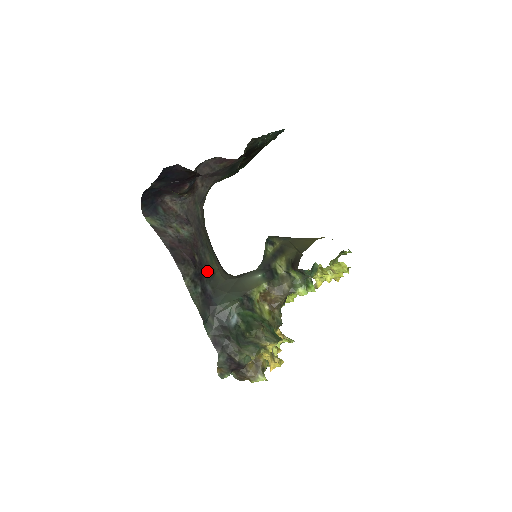
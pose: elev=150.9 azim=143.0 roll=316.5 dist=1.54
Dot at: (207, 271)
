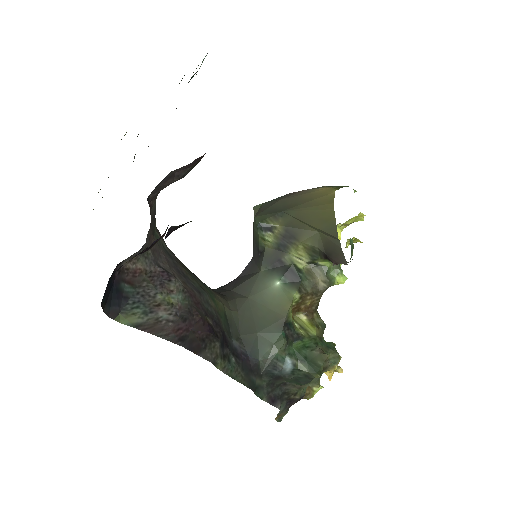
Dot at: (222, 323)
